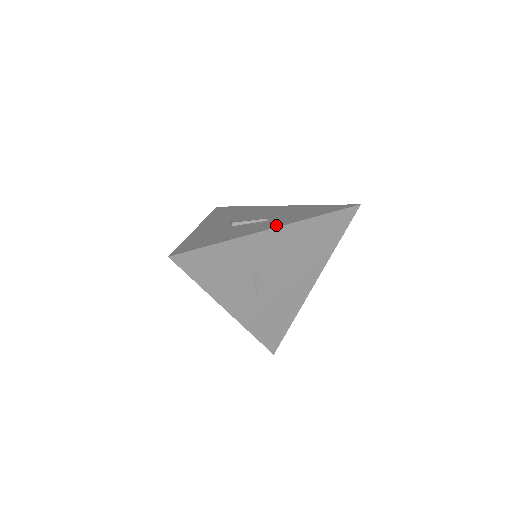
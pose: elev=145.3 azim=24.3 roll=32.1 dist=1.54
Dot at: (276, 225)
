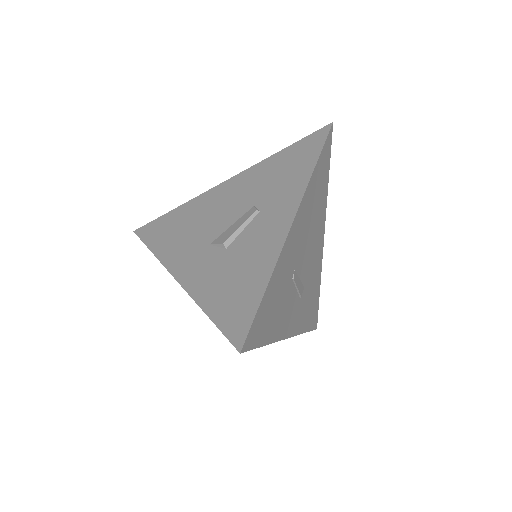
Dot at: (289, 211)
